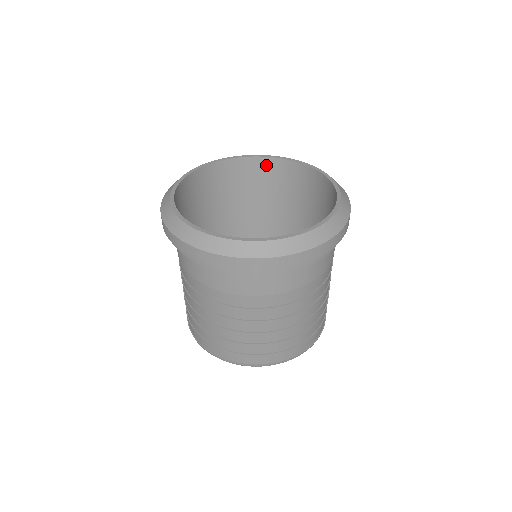
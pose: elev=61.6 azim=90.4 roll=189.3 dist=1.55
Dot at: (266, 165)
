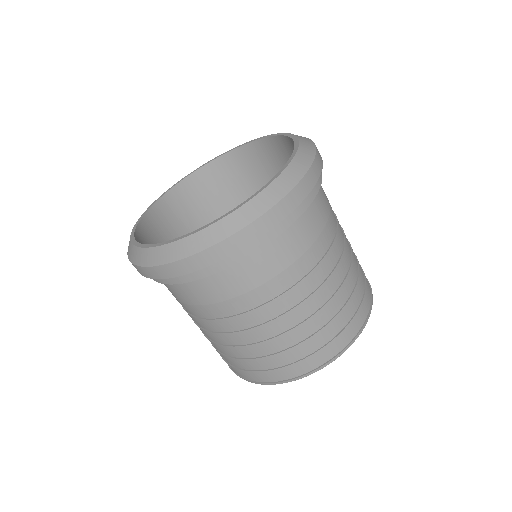
Dot at: (226, 164)
